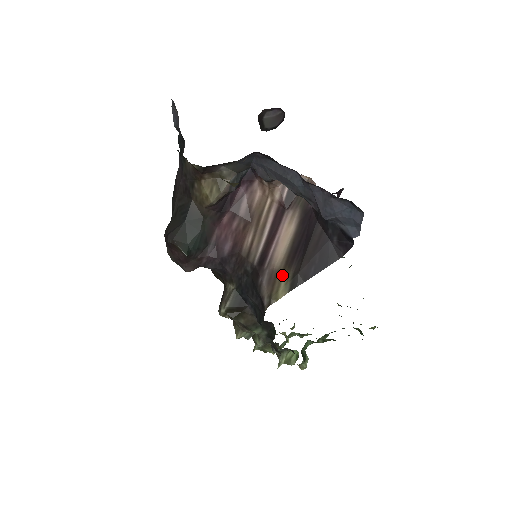
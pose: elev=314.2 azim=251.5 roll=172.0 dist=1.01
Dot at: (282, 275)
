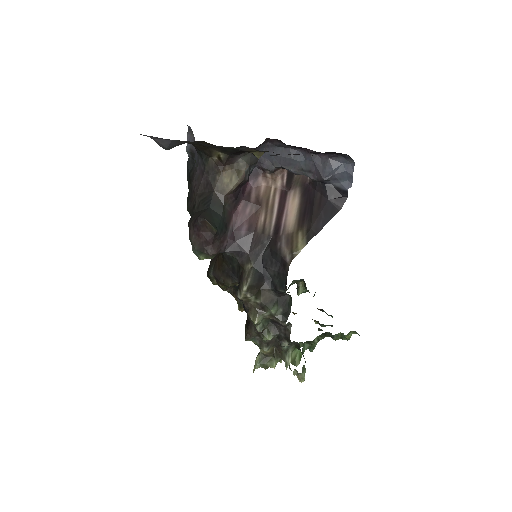
Dot at: (297, 234)
